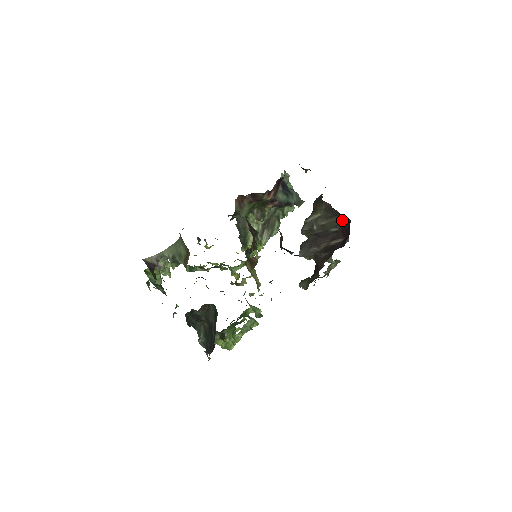
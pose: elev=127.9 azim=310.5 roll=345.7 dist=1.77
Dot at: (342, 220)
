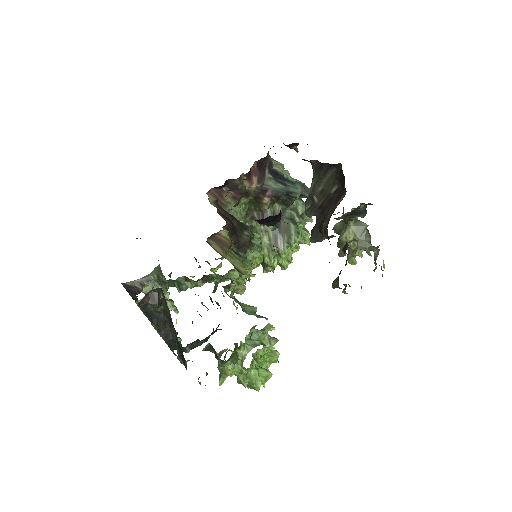
Dot at: (336, 171)
